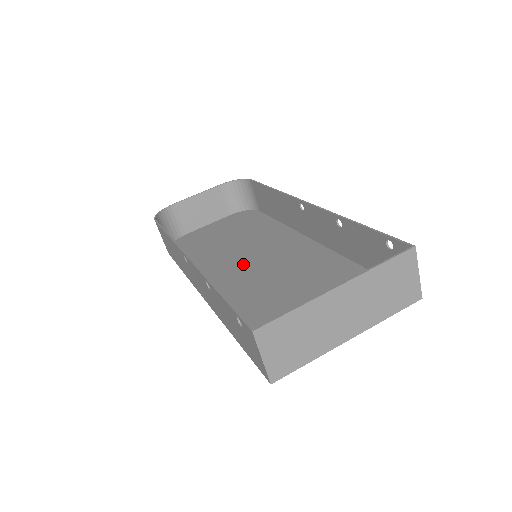
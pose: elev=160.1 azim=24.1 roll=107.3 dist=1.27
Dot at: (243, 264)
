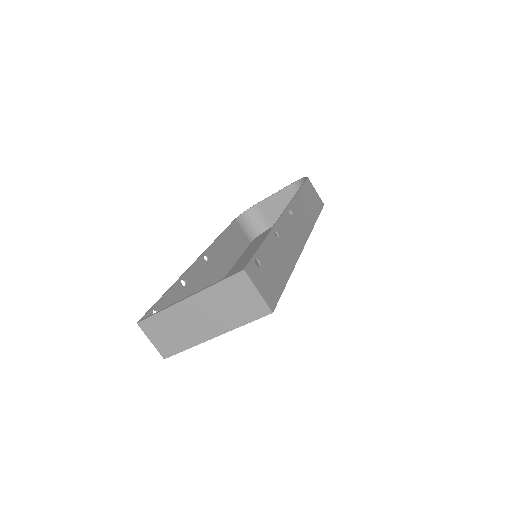
Dot at: (256, 261)
